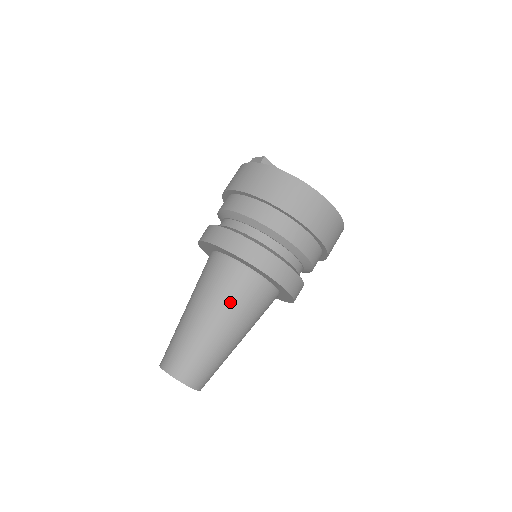
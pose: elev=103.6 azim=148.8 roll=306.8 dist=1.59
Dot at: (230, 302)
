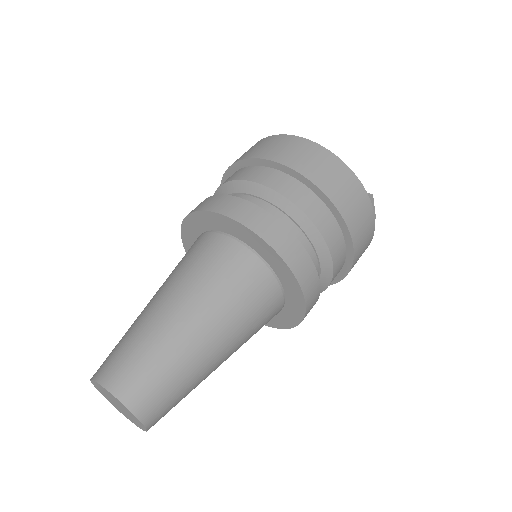
Dot at: (176, 270)
